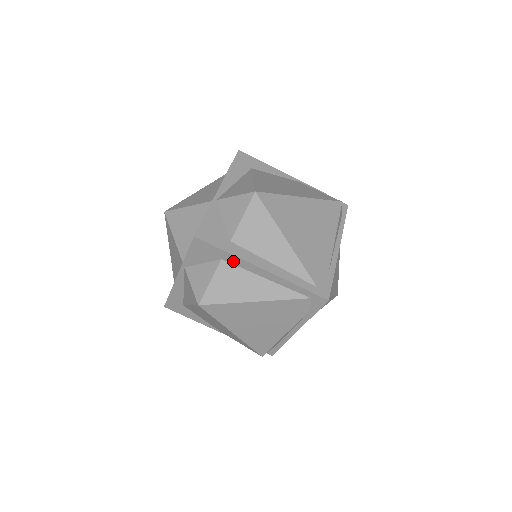
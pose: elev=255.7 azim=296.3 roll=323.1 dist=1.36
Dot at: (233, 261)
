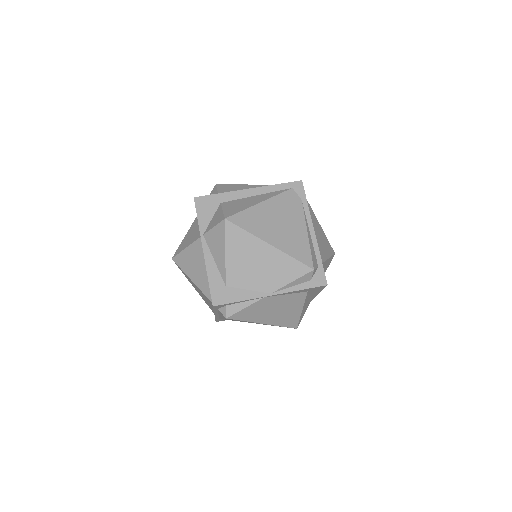
Dot at: (228, 198)
